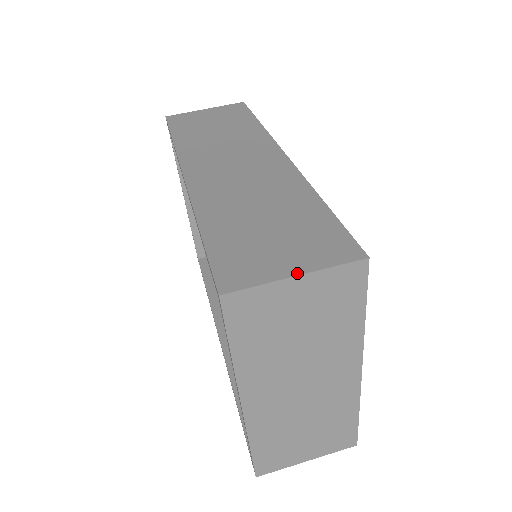
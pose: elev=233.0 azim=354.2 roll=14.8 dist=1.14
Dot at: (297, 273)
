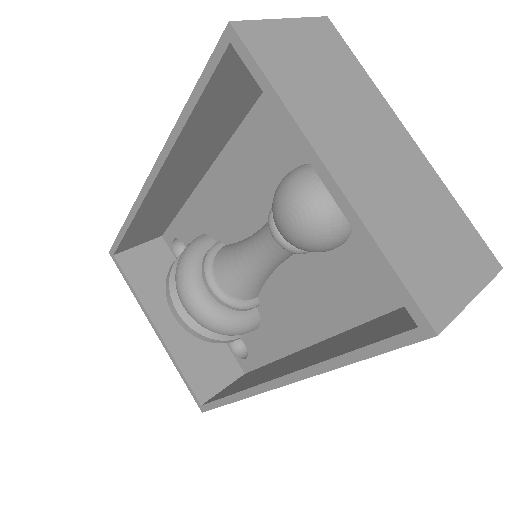
Dot at: (282, 21)
